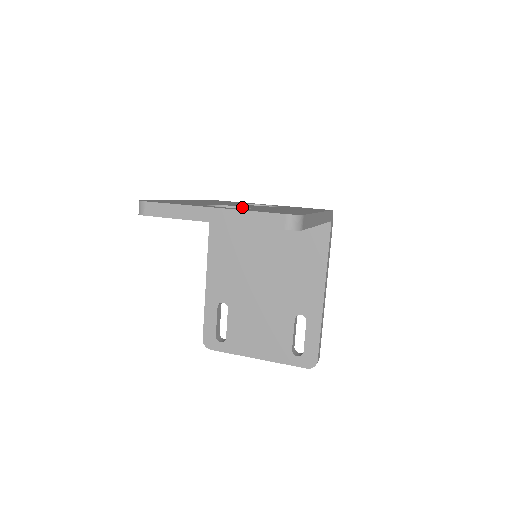
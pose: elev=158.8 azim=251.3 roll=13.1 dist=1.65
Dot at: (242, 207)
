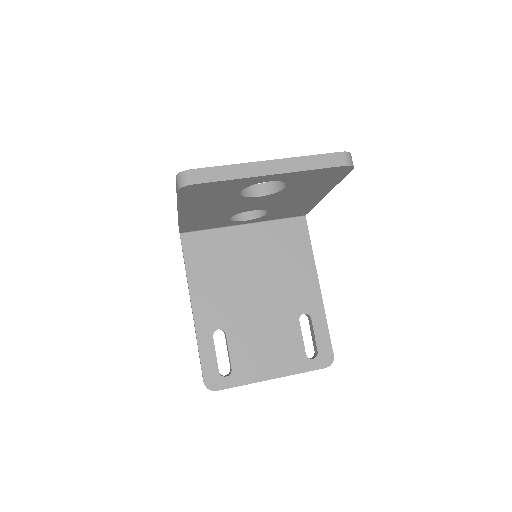
Dot at: (263, 183)
